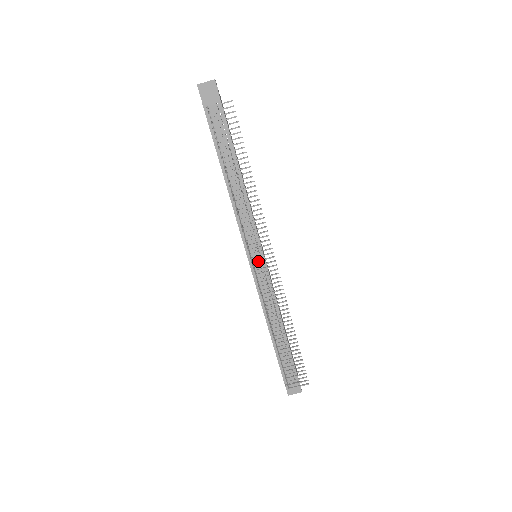
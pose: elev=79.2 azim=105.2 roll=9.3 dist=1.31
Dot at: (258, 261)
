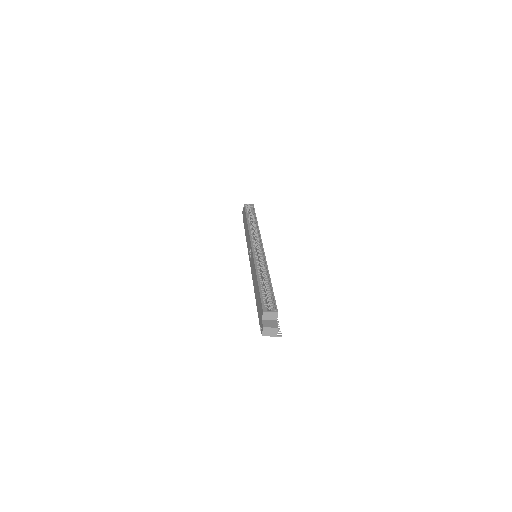
Dot at: occluded
